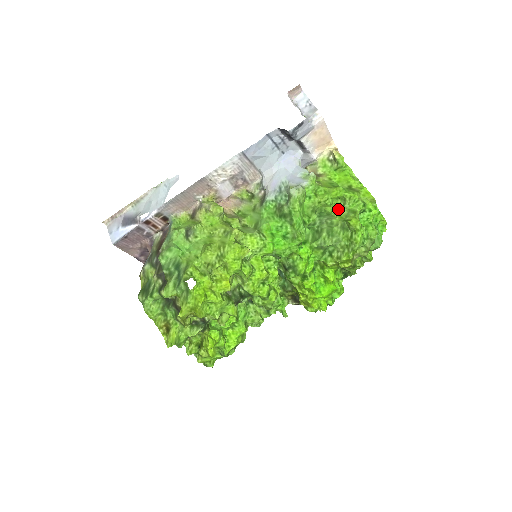
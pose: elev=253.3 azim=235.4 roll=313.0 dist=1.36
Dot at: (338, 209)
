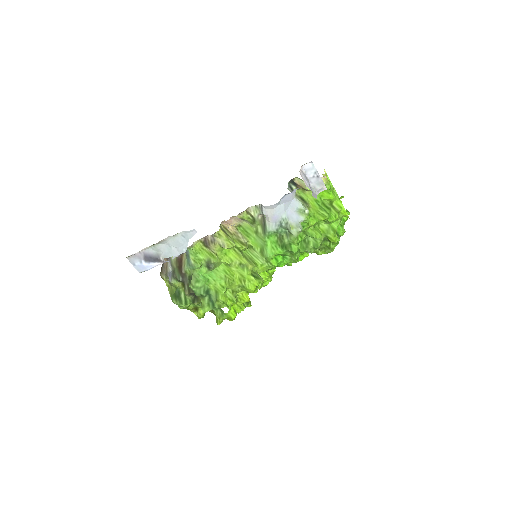
Dot at: (321, 222)
